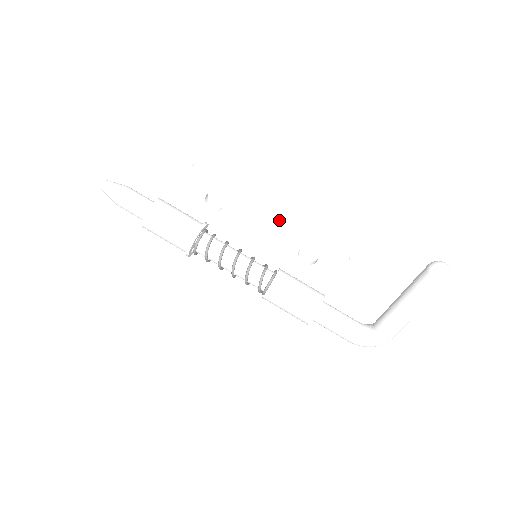
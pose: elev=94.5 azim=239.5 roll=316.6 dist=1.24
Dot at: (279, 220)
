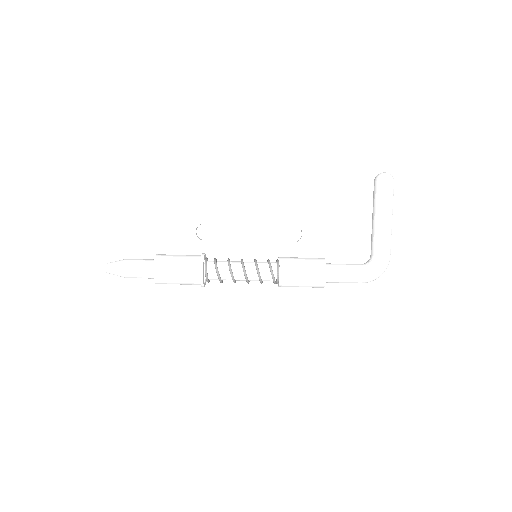
Dot at: (259, 217)
